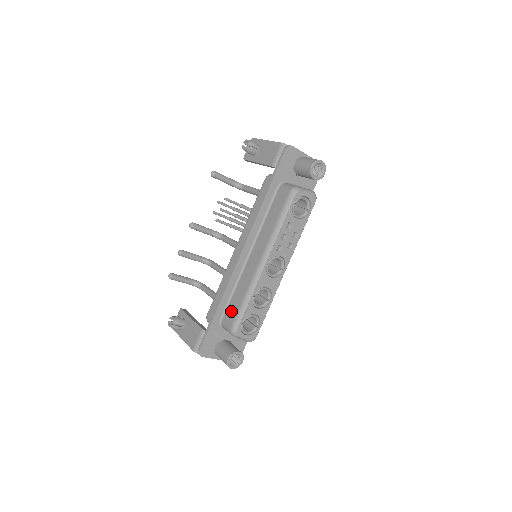
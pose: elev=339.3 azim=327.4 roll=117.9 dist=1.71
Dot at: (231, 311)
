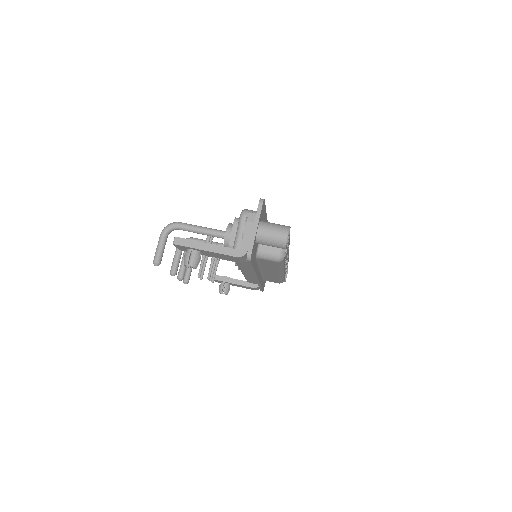
Dot at: occluded
